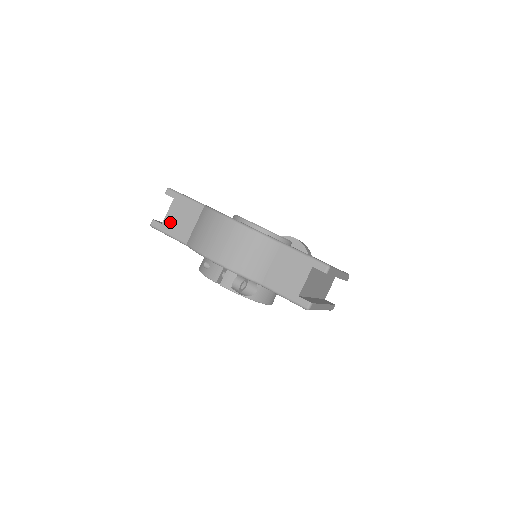
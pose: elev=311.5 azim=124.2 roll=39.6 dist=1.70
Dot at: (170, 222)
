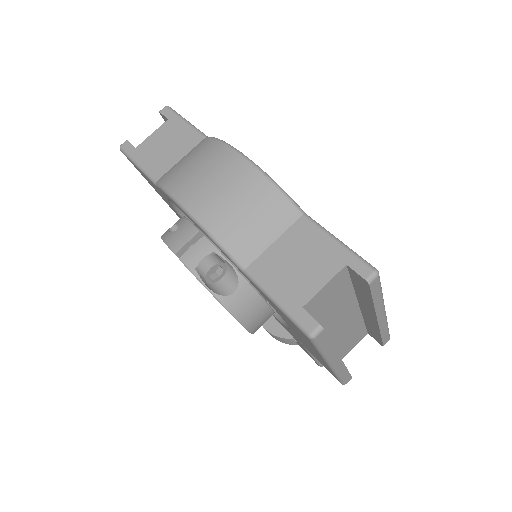
Dot at: (148, 148)
